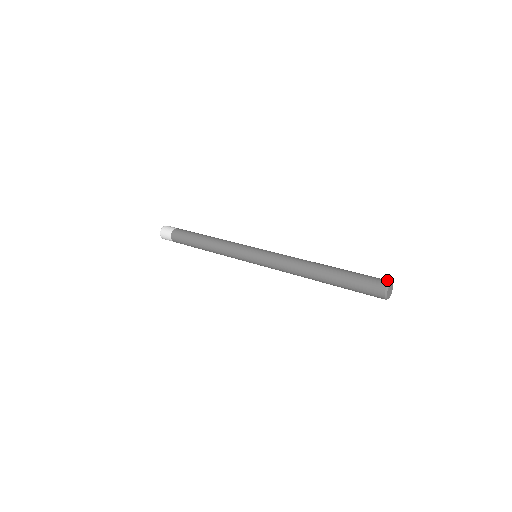
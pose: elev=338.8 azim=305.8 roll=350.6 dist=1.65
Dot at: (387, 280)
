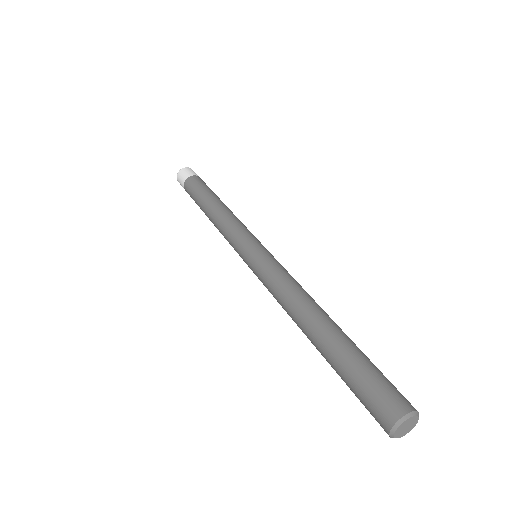
Dot at: occluded
